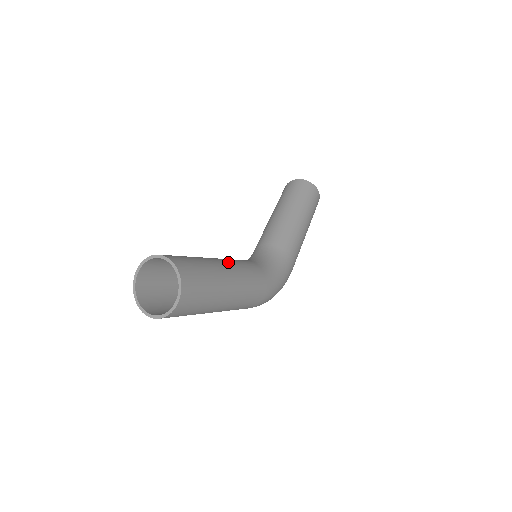
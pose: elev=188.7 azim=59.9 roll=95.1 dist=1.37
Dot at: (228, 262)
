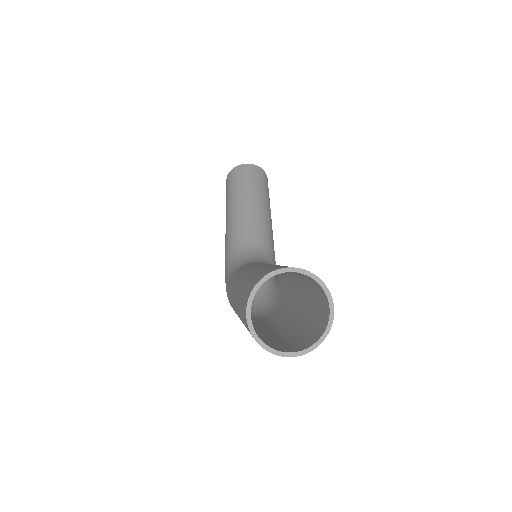
Dot at: occluded
